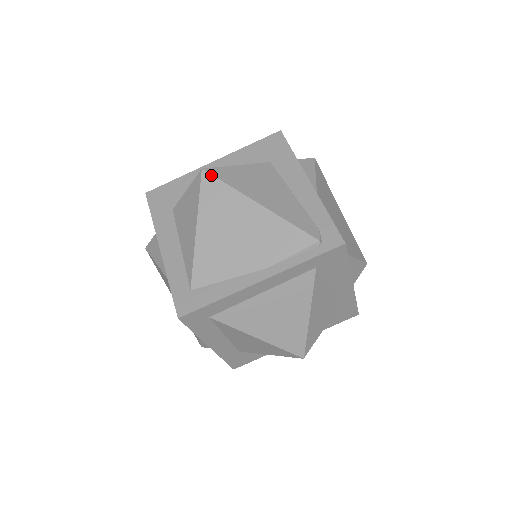
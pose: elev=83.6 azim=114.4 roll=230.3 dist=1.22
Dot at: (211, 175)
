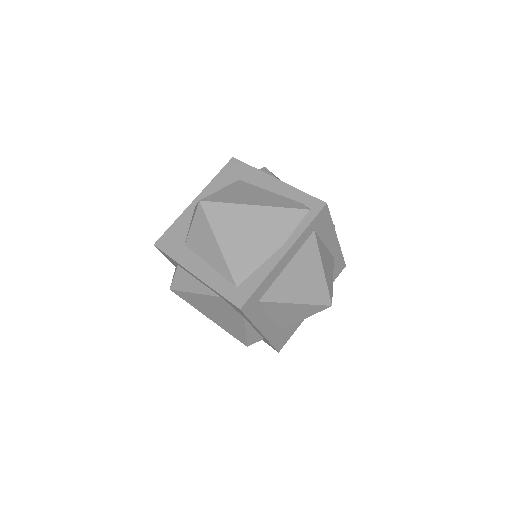
Dot at: (209, 202)
